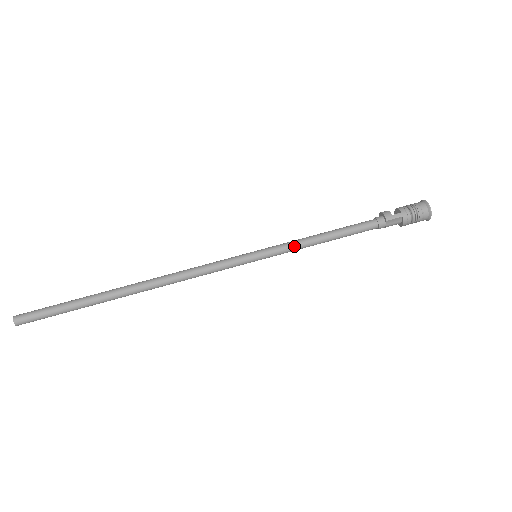
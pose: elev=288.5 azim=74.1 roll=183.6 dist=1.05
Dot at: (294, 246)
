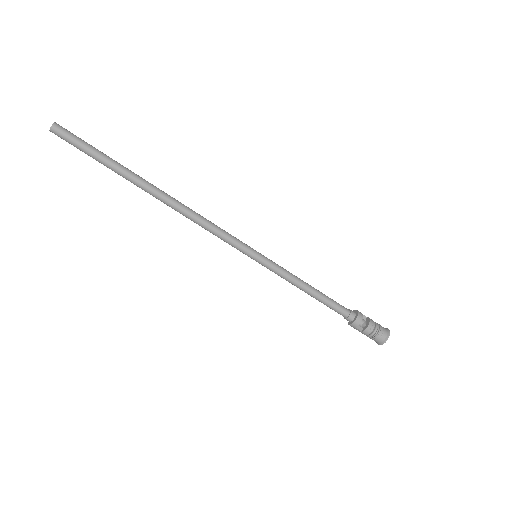
Dot at: (283, 278)
